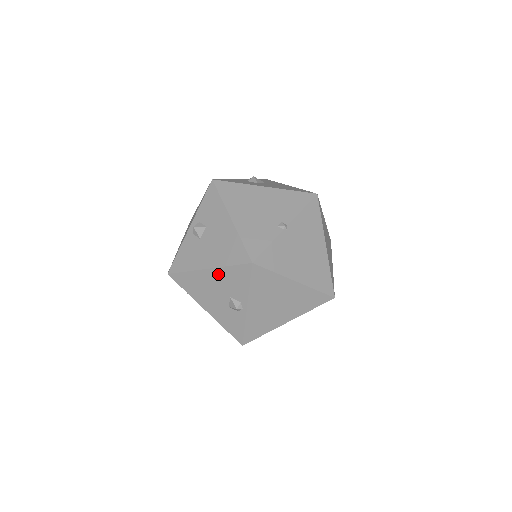
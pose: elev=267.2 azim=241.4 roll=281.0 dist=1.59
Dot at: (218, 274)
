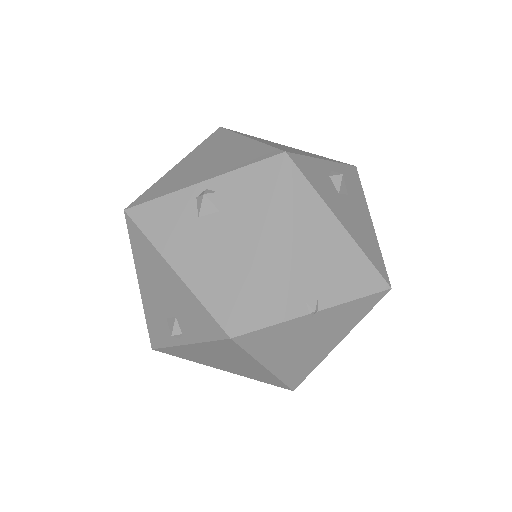
Dot at: (181, 289)
